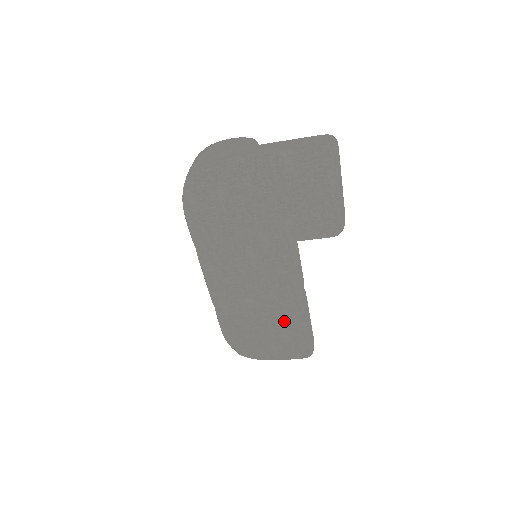
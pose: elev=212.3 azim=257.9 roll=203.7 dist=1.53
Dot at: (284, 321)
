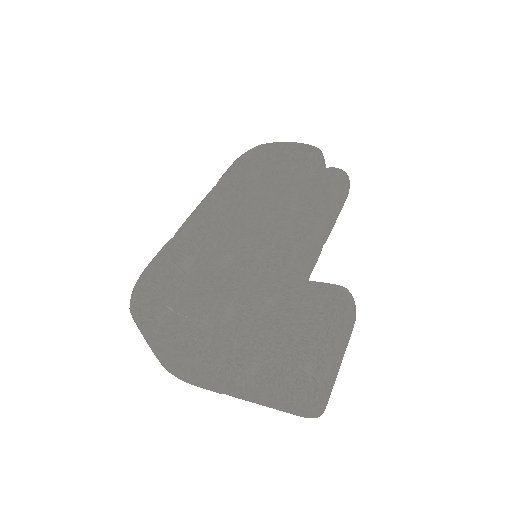
Dot at: occluded
